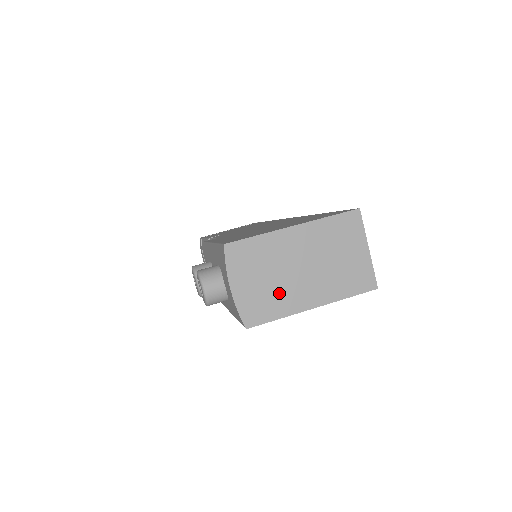
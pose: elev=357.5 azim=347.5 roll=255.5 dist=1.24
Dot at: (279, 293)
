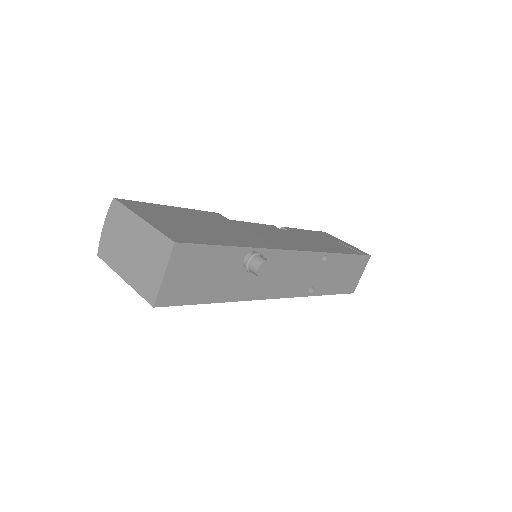
Dot at: (116, 251)
